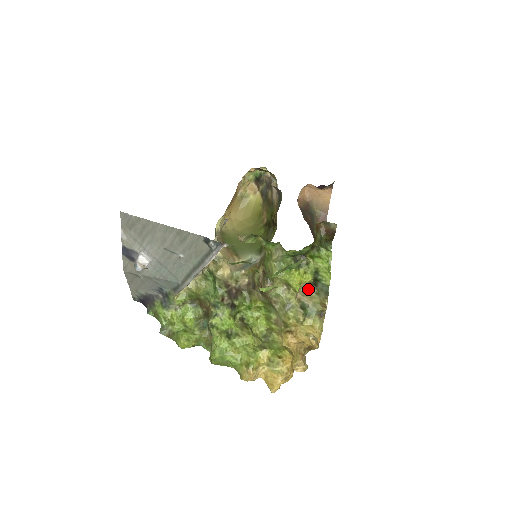
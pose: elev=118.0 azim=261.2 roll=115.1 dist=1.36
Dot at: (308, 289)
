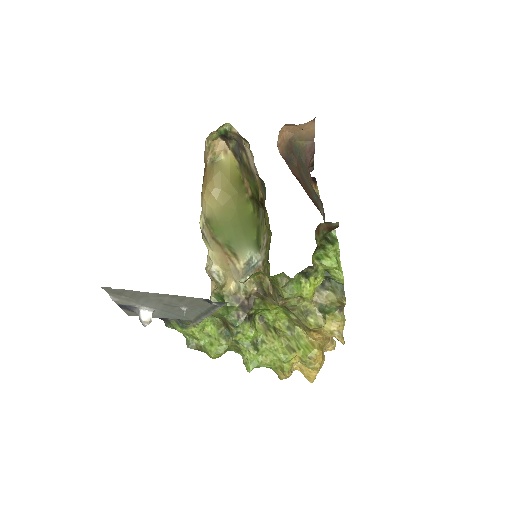
Dot at: (322, 288)
